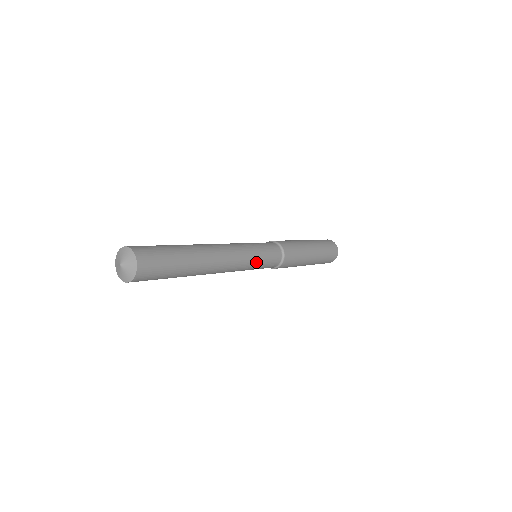
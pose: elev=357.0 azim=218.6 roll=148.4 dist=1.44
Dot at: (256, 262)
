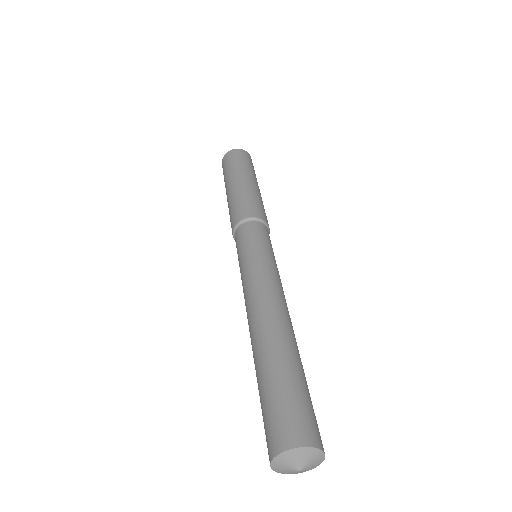
Dot at: (274, 261)
